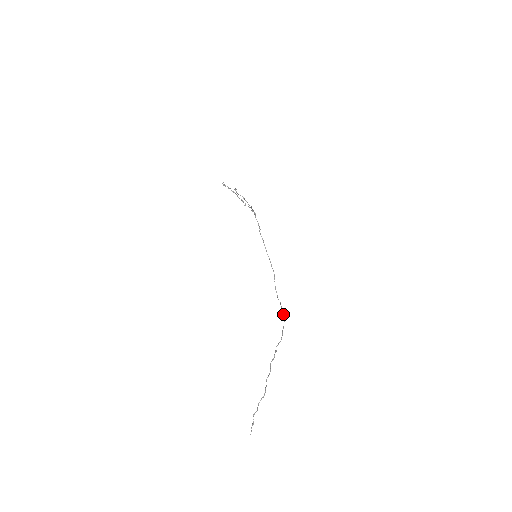
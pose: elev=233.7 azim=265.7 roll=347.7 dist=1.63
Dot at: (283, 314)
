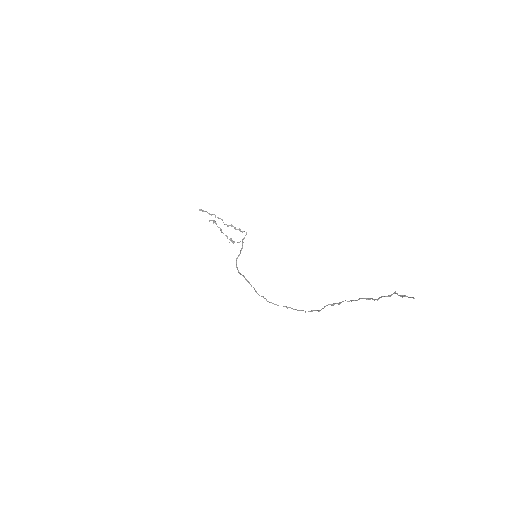
Dot at: occluded
